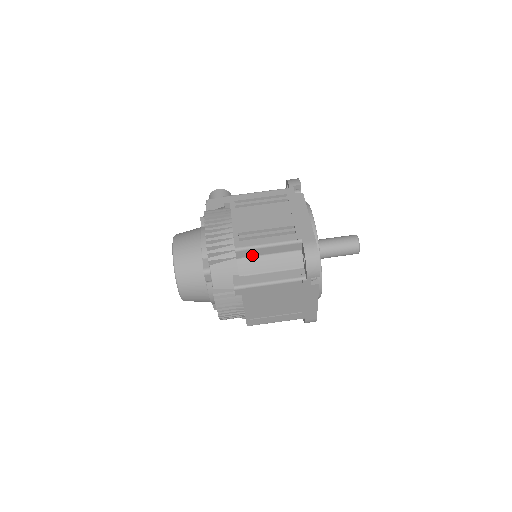
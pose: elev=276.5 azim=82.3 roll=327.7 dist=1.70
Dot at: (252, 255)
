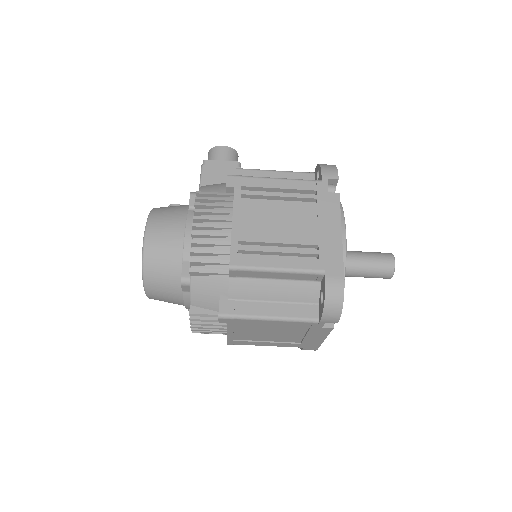
Dot at: (252, 276)
